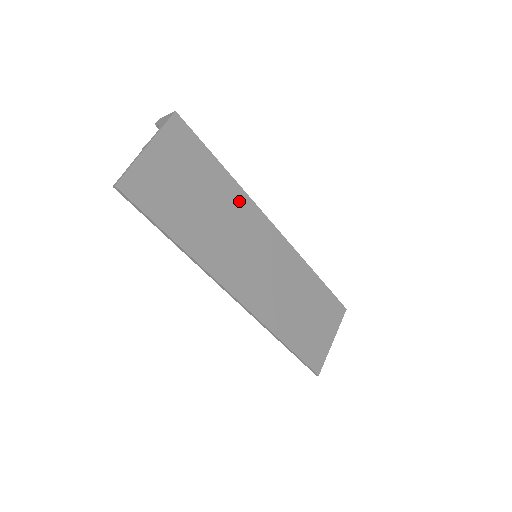
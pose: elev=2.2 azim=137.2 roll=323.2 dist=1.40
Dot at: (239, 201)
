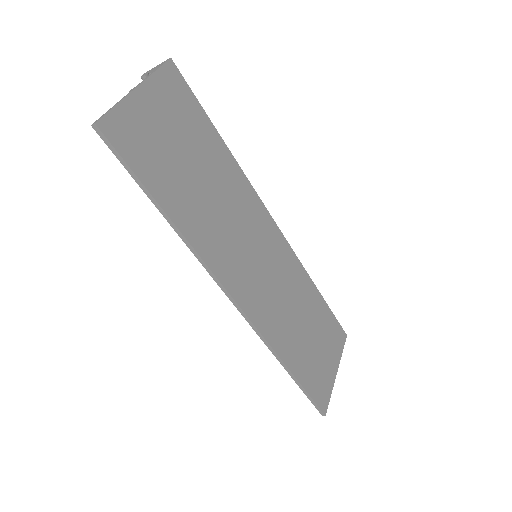
Dot at: (239, 184)
